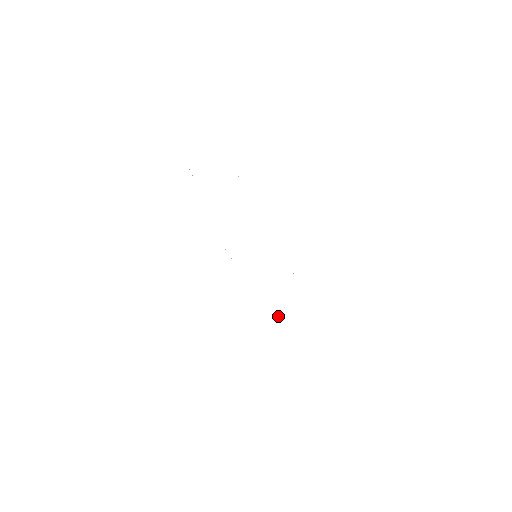
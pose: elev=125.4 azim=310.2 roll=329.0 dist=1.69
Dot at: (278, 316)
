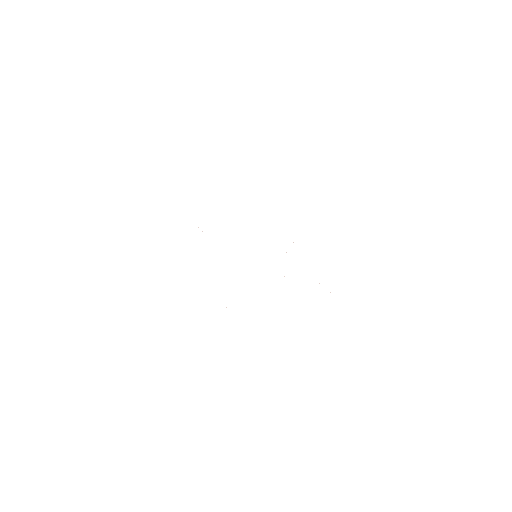
Dot at: occluded
